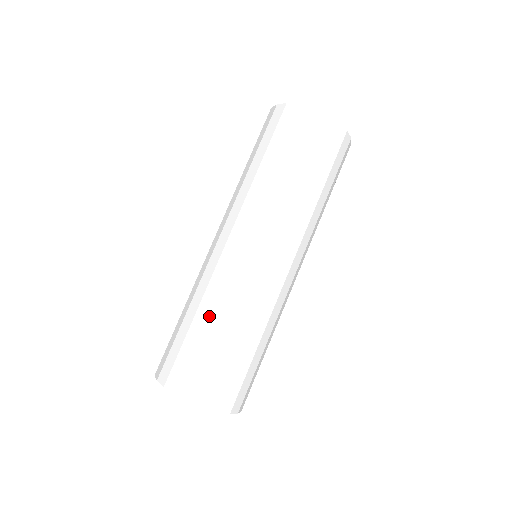
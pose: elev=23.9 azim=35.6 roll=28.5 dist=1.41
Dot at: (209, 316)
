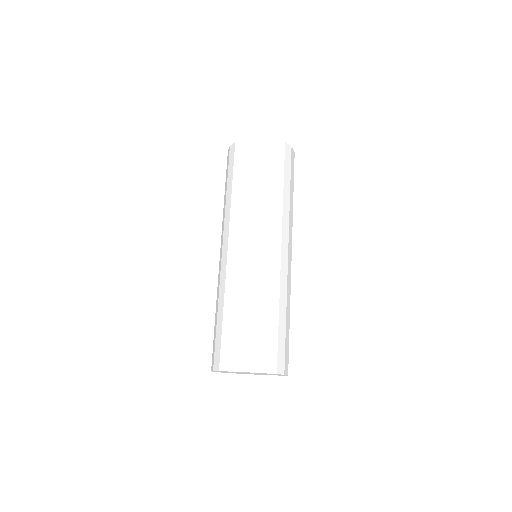
Dot at: (269, 306)
